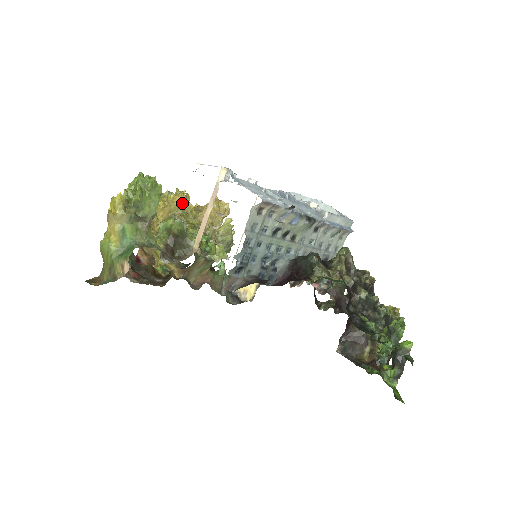
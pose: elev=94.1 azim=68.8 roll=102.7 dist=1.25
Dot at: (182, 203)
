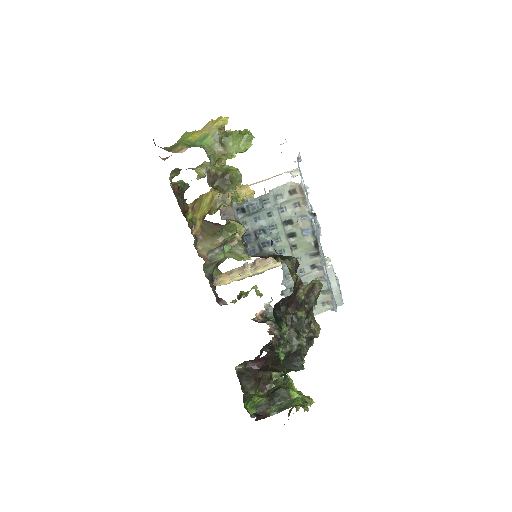
Dot at: (248, 196)
